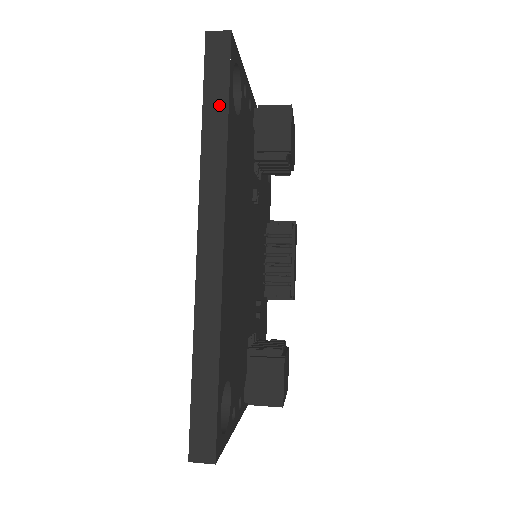
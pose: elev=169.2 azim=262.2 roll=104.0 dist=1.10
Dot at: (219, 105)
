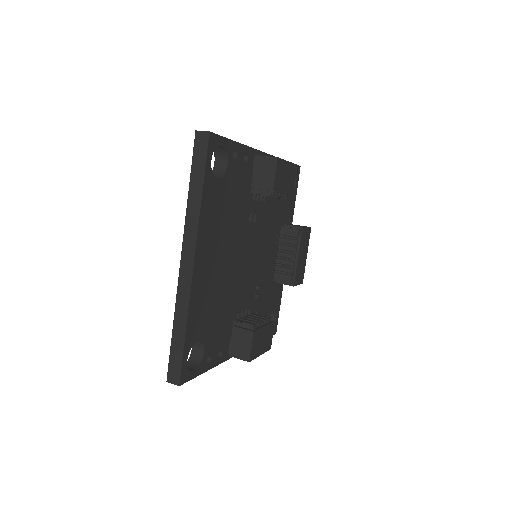
Dot at: (199, 179)
